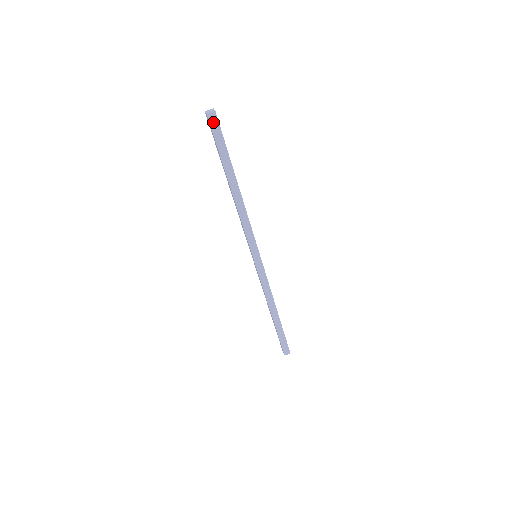
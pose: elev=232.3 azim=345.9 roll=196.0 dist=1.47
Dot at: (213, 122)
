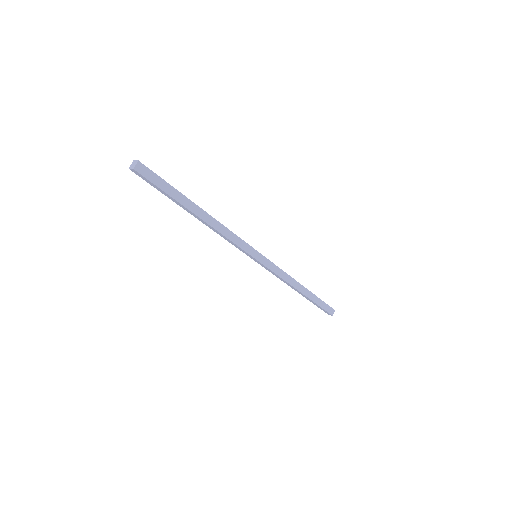
Dot at: (143, 172)
